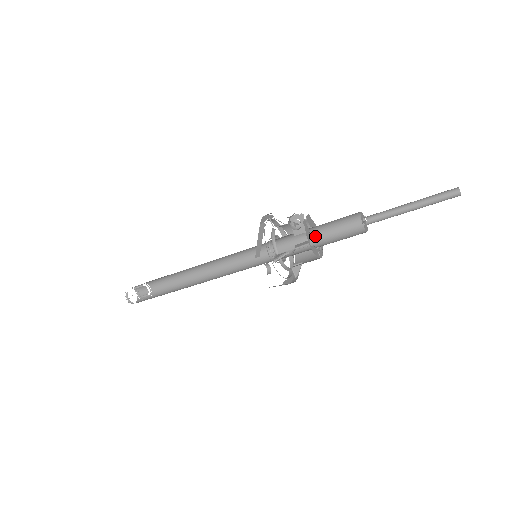
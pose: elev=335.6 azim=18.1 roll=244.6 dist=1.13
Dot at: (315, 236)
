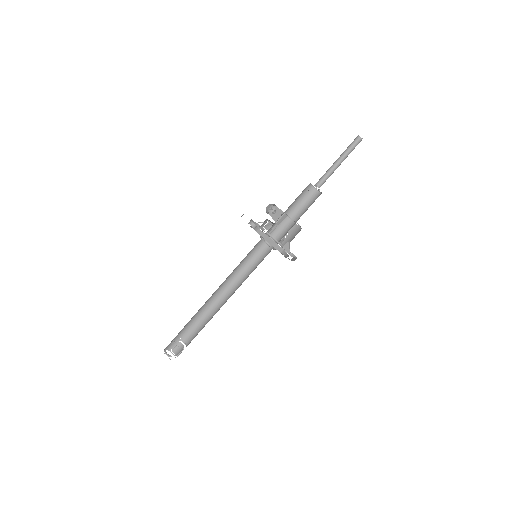
Dot at: (293, 222)
